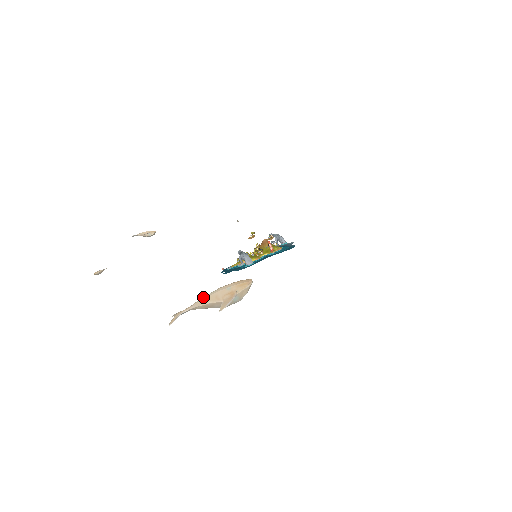
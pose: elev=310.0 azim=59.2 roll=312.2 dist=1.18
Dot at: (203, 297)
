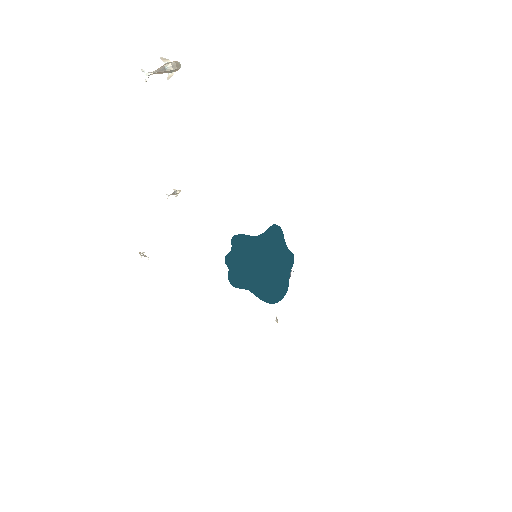
Dot at: (160, 72)
